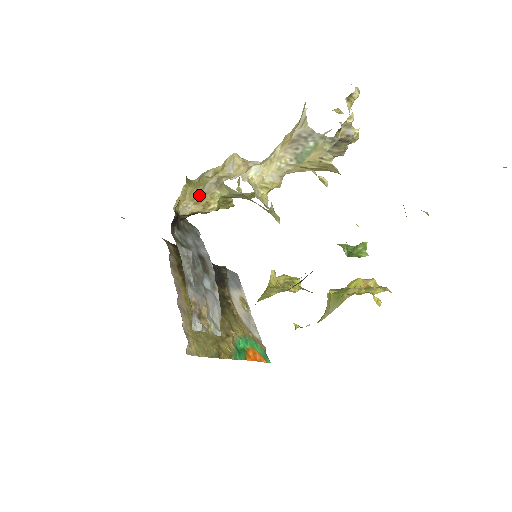
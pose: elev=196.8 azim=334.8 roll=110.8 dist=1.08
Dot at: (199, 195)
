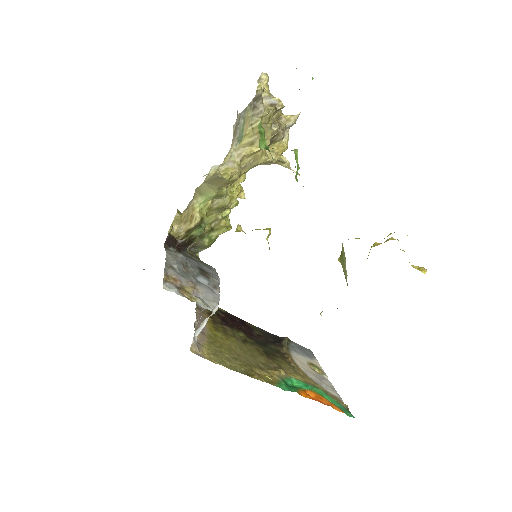
Dot at: (185, 214)
